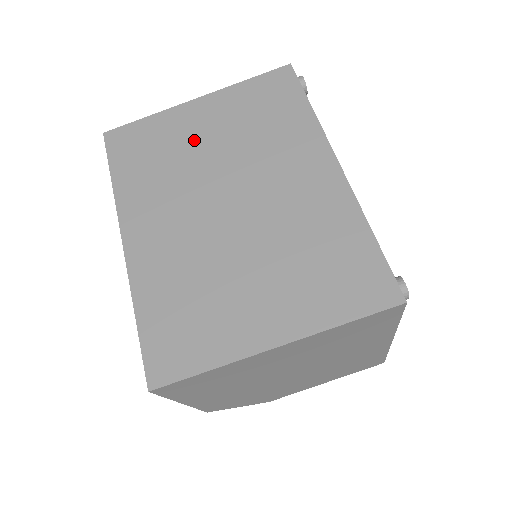
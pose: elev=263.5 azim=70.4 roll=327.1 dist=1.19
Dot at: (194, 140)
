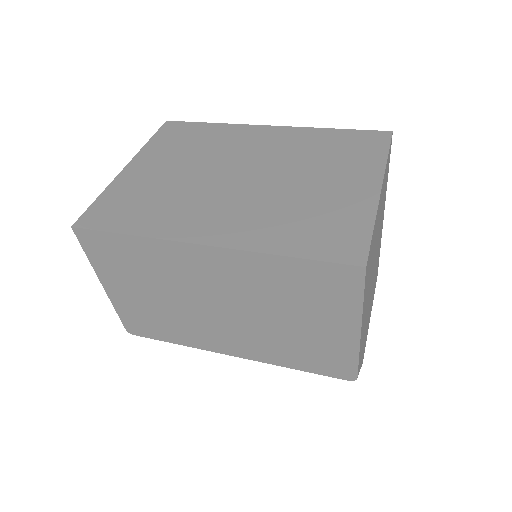
Dot at: (162, 177)
